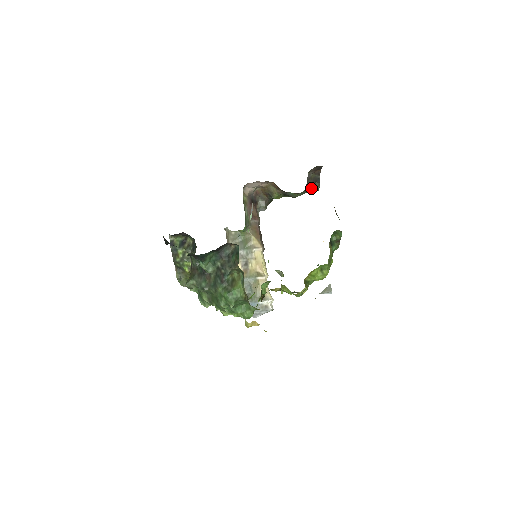
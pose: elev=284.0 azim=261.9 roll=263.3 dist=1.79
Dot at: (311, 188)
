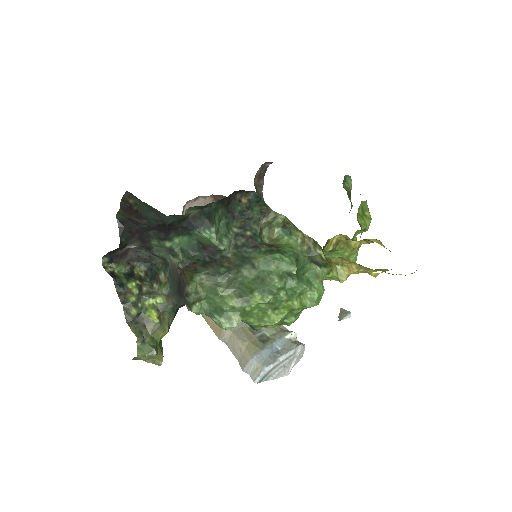
Dot at: occluded
